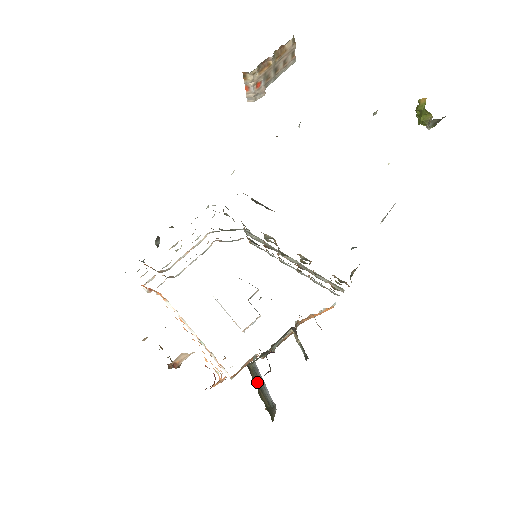
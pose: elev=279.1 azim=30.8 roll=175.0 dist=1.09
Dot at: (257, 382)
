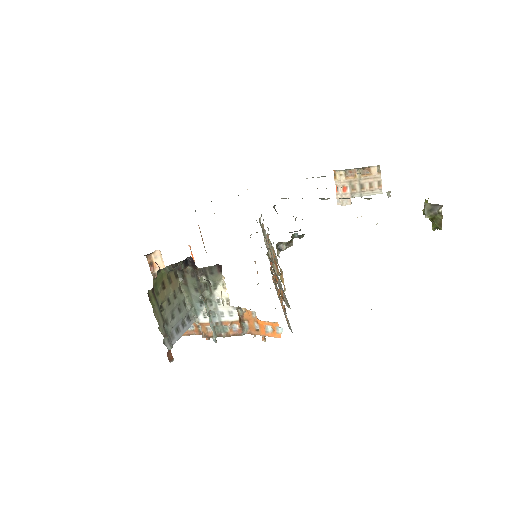
Dot at: (172, 289)
